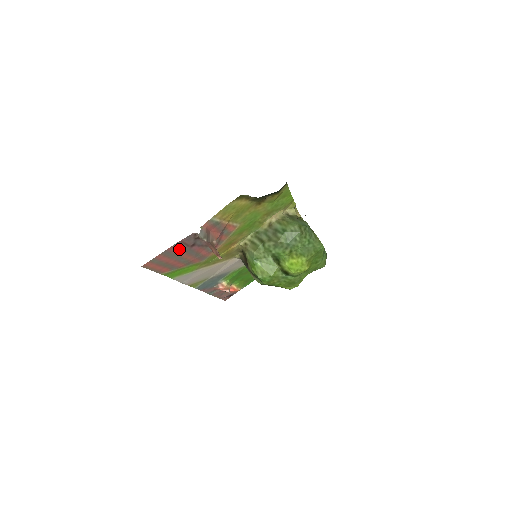
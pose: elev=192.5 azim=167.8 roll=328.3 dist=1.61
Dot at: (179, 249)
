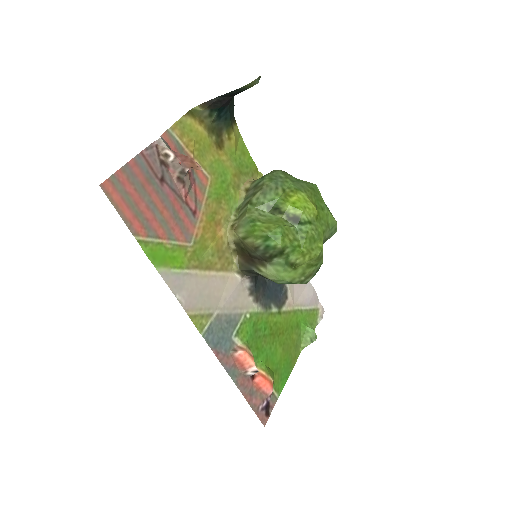
Dot at: (145, 177)
